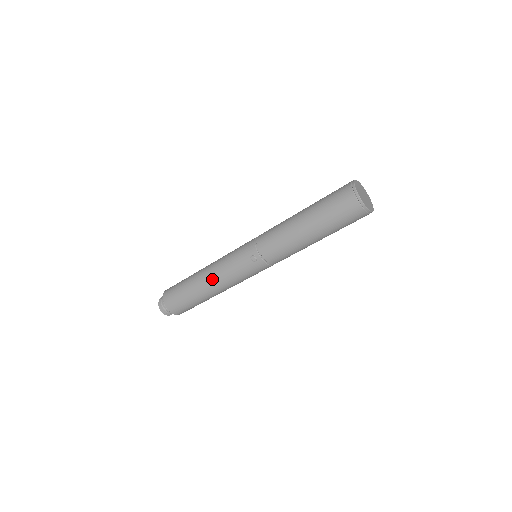
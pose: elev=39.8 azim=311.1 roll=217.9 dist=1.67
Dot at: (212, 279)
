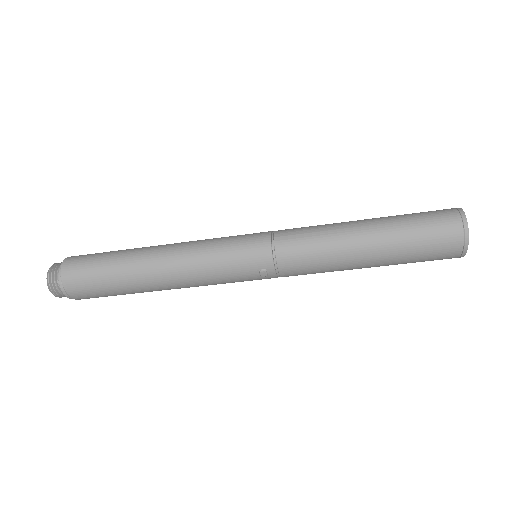
Dot at: (176, 280)
